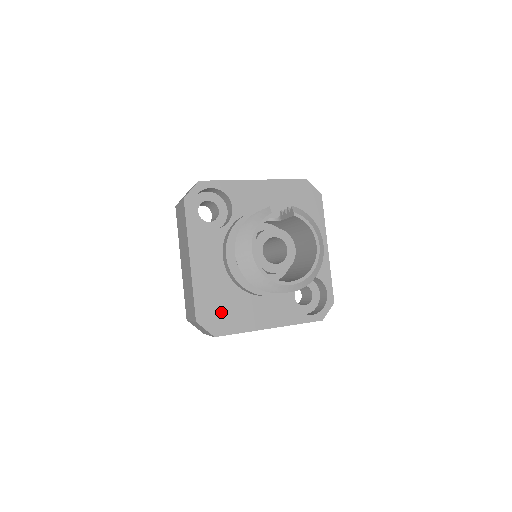
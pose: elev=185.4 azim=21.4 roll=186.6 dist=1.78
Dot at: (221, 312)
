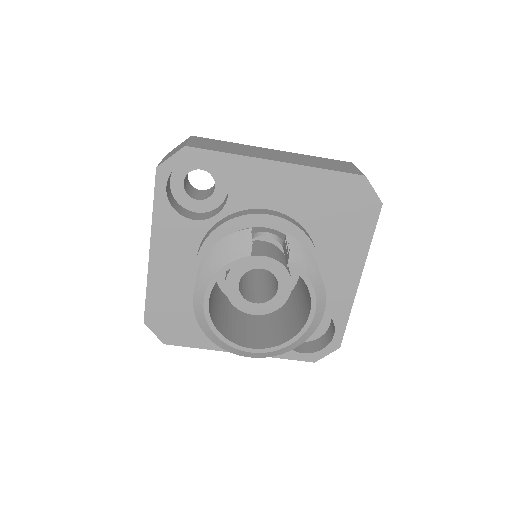
Dot at: (178, 320)
